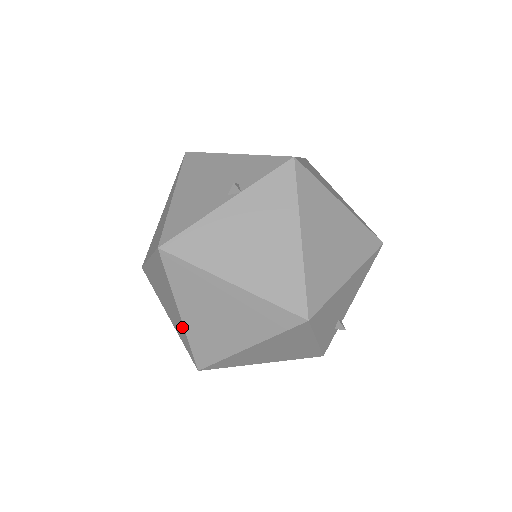
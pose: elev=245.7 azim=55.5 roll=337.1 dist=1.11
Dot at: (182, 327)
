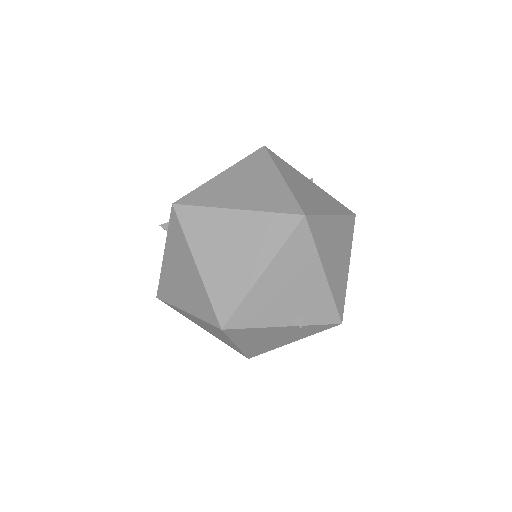
Dot at: (176, 303)
